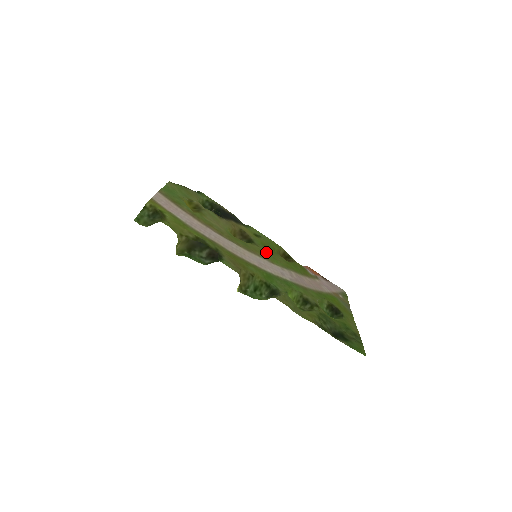
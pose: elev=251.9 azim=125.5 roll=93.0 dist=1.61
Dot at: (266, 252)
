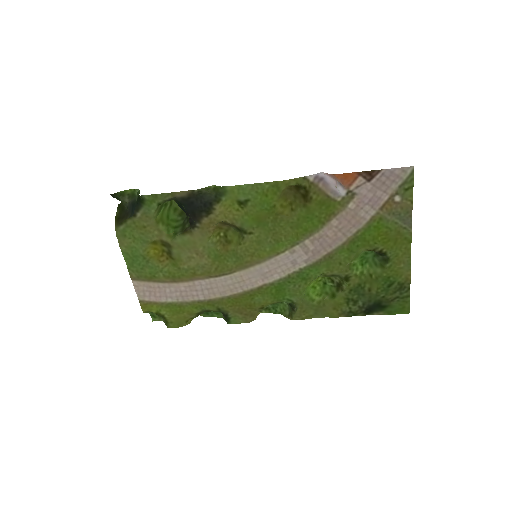
Dot at: (264, 238)
